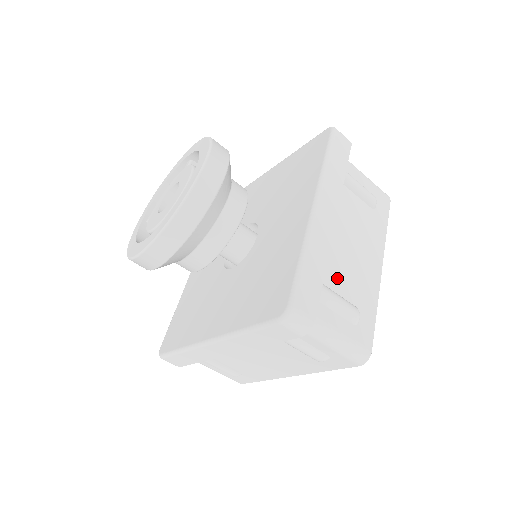
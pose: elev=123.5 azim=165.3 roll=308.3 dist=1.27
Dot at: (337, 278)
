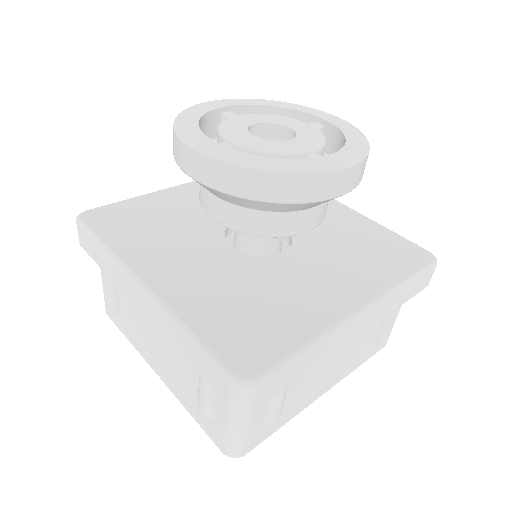
Dot at: occluded
